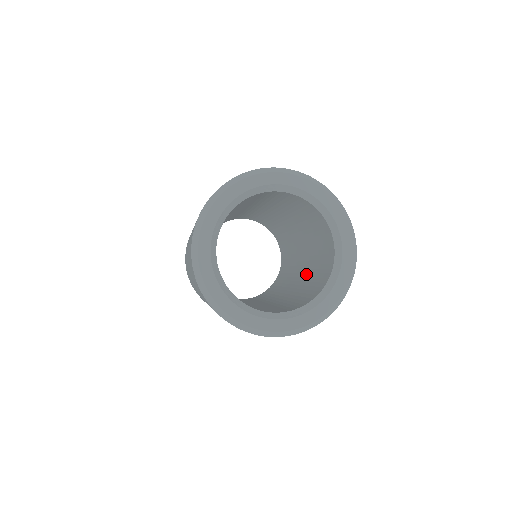
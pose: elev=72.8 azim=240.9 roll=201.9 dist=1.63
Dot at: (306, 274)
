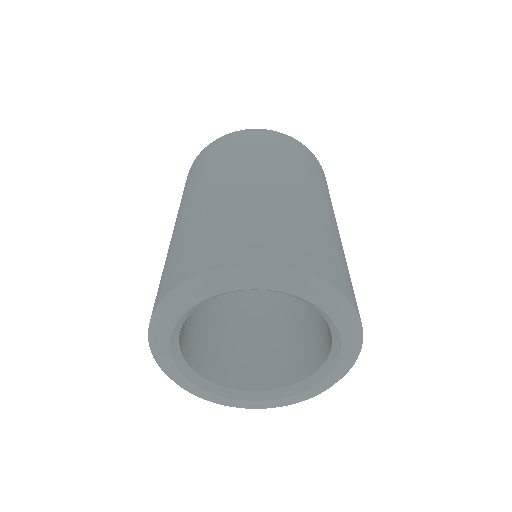
Dot at: occluded
